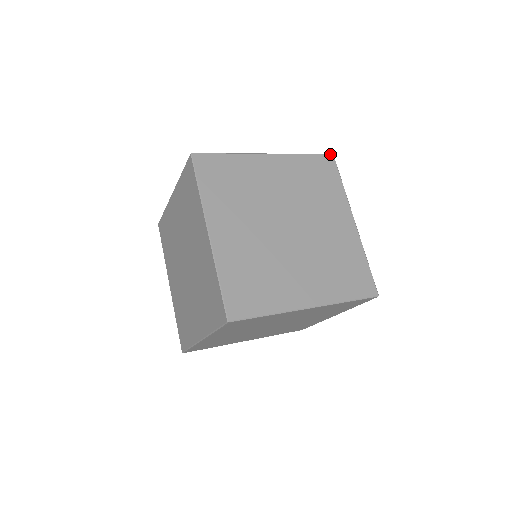
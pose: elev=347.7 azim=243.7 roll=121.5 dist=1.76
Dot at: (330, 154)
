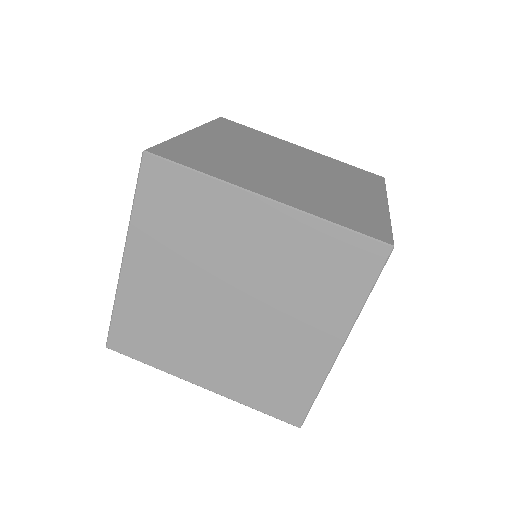
Dot at: occluded
